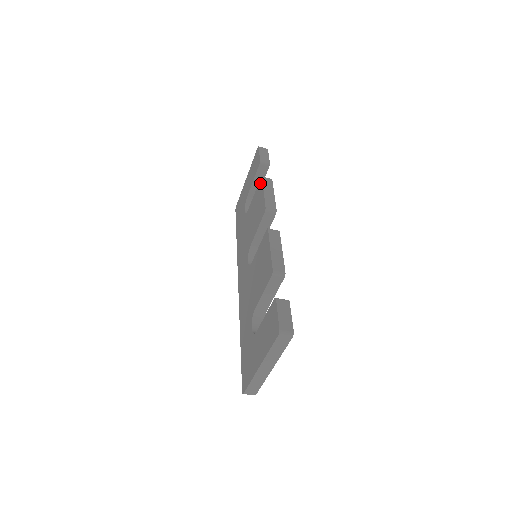
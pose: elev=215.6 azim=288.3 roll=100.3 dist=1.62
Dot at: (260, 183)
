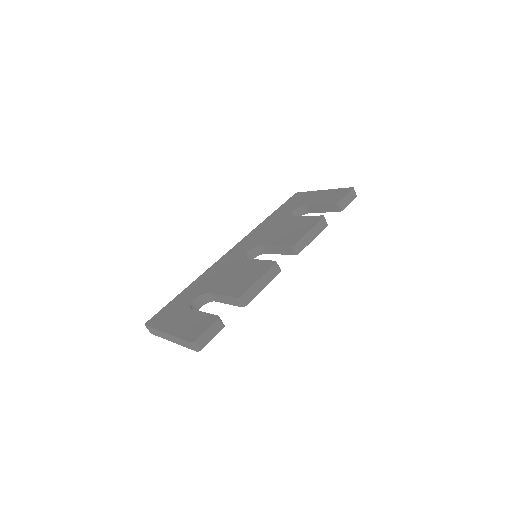
Dot at: (318, 218)
